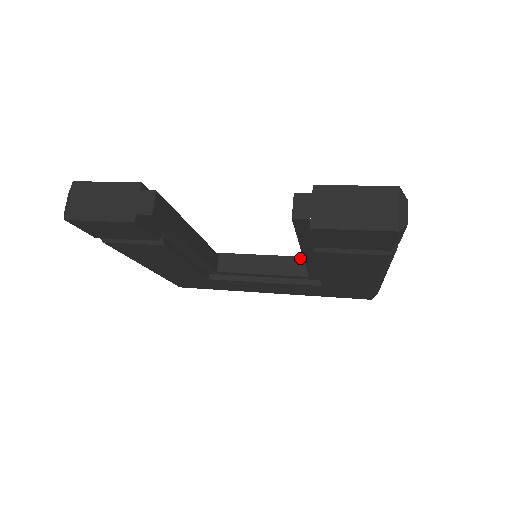
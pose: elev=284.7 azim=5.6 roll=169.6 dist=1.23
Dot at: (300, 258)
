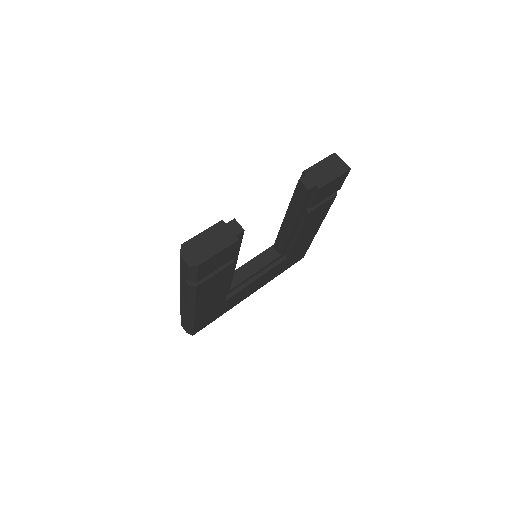
Dot at: (264, 252)
